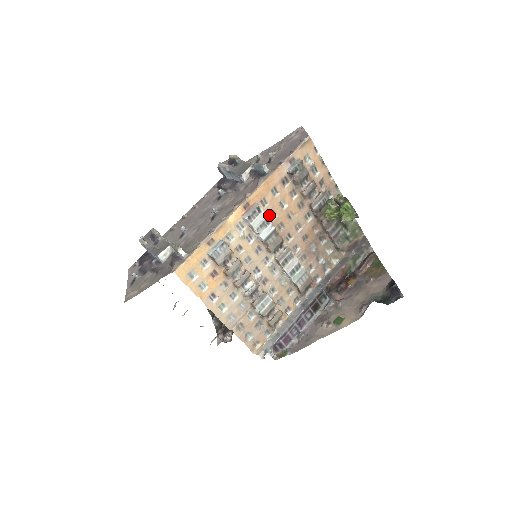
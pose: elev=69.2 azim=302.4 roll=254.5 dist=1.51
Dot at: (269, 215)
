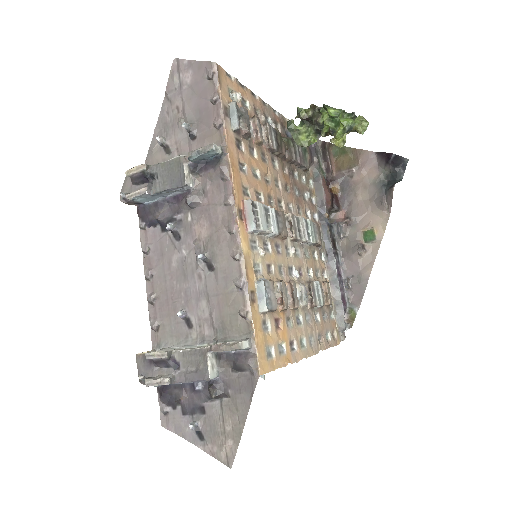
Dot at: (257, 200)
